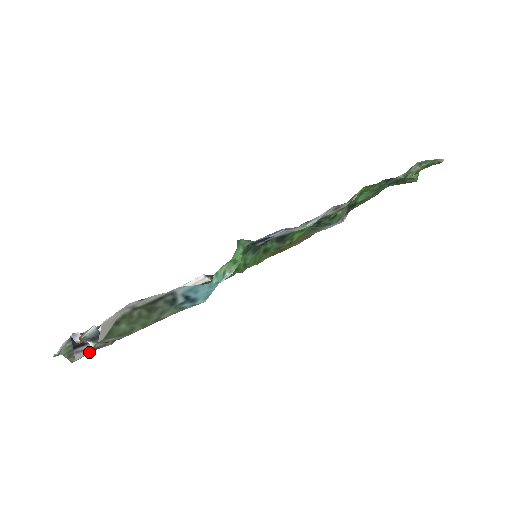
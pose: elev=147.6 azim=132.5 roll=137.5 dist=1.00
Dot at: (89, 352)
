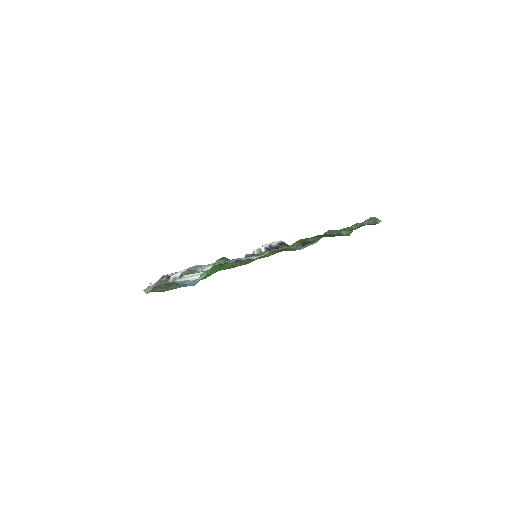
Dot at: occluded
